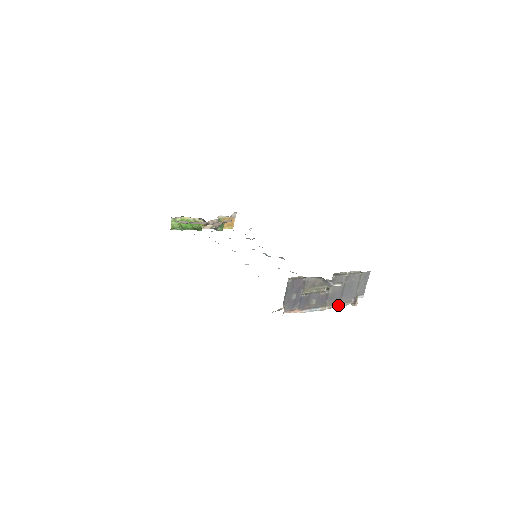
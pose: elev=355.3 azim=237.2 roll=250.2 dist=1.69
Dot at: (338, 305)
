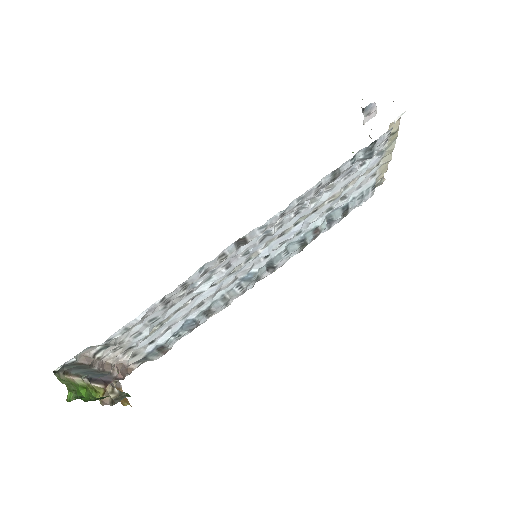
Dot at: occluded
